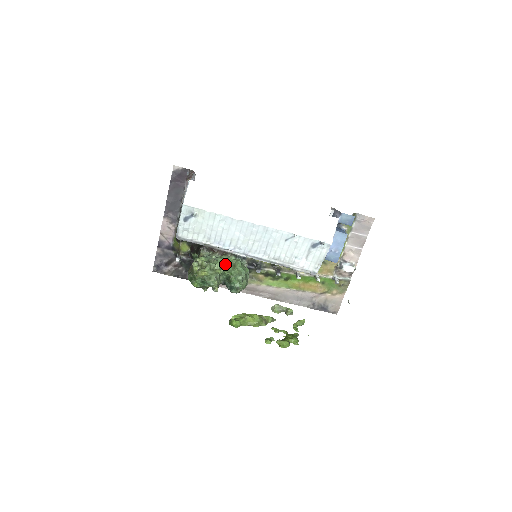
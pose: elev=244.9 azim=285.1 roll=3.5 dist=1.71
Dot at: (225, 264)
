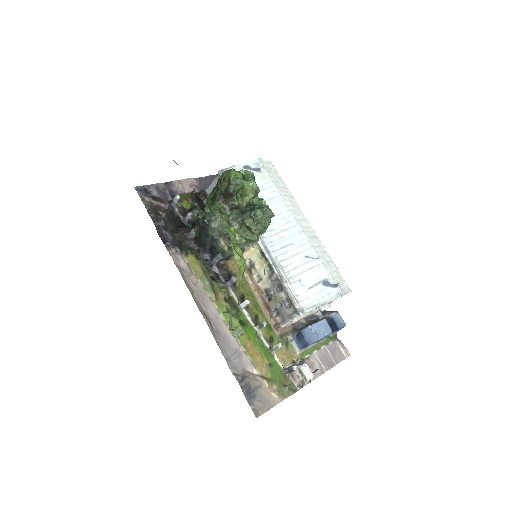
Dot at: occluded
